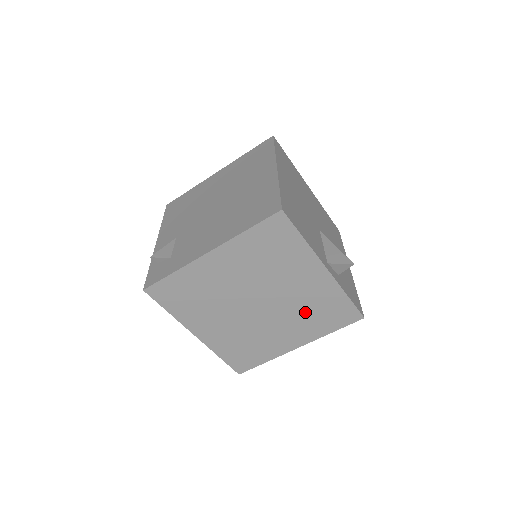
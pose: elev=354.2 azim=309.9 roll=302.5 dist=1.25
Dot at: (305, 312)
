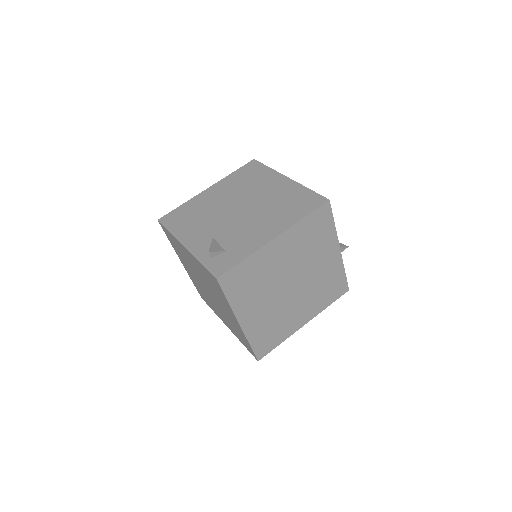
Dot at: (318, 289)
